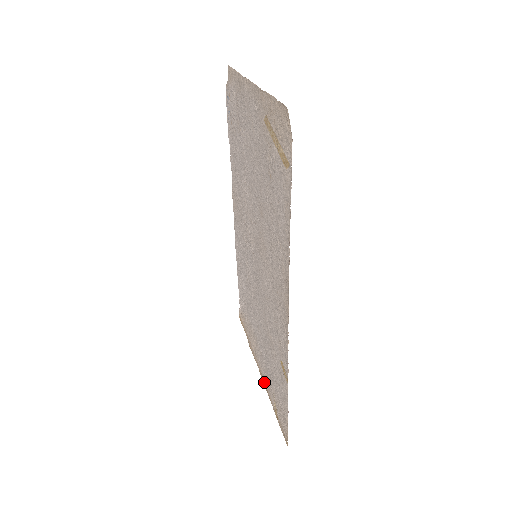
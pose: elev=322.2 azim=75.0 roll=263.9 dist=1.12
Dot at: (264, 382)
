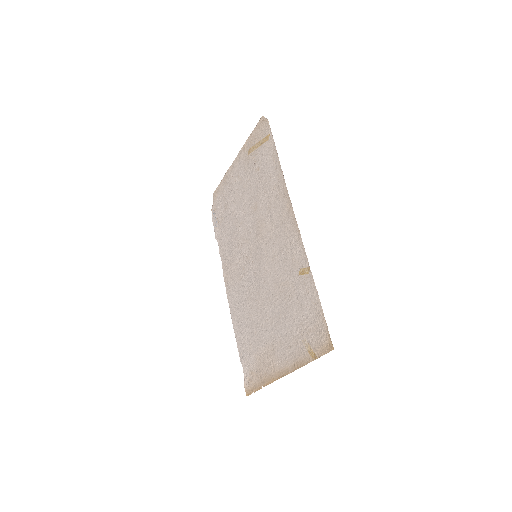
Dot at: (291, 367)
